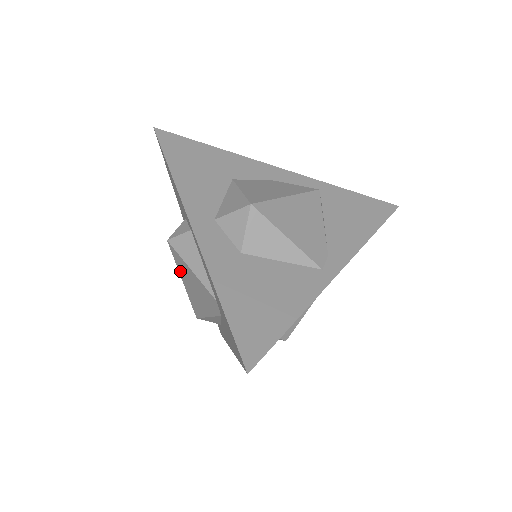
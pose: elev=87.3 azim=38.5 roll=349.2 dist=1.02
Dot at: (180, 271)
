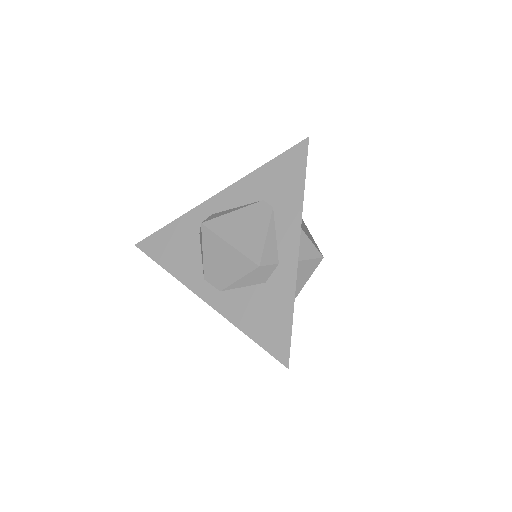
Dot at: (223, 235)
